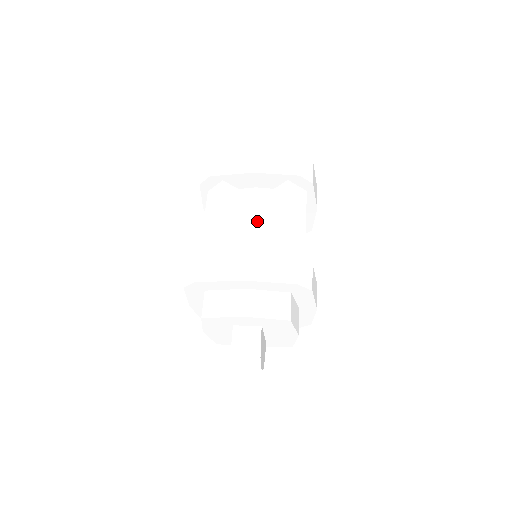
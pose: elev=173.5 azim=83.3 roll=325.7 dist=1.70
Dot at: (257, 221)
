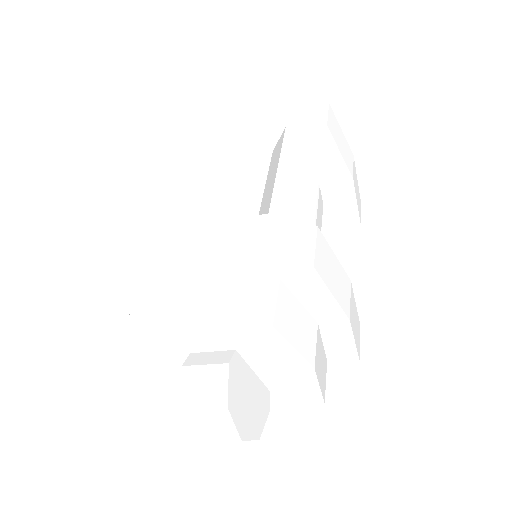
Dot at: (241, 192)
